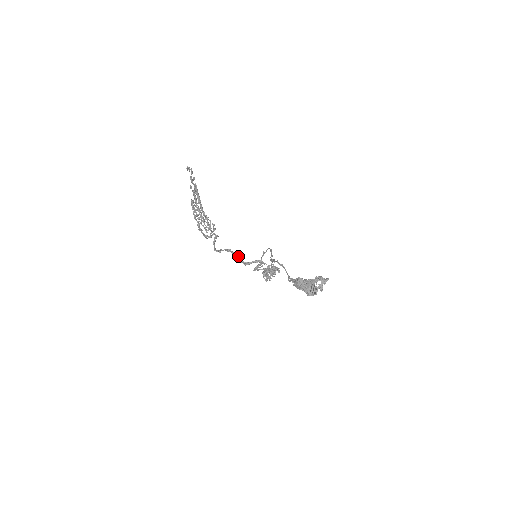
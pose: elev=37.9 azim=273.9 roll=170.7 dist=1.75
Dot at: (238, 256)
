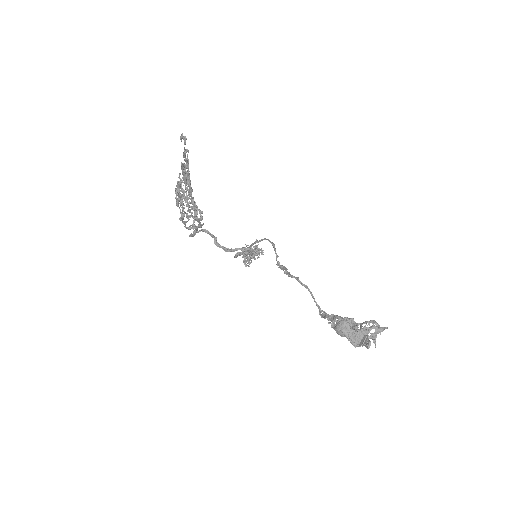
Dot at: (216, 238)
